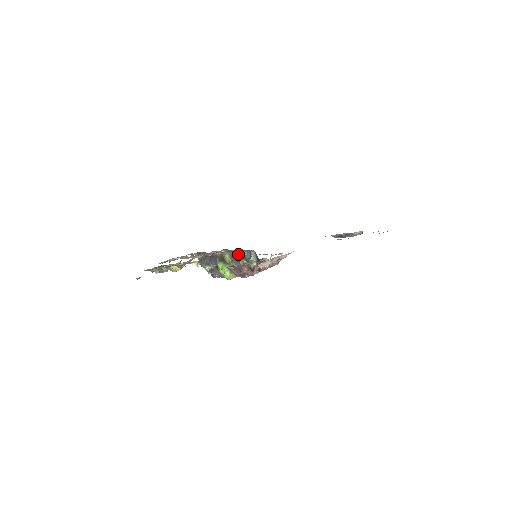
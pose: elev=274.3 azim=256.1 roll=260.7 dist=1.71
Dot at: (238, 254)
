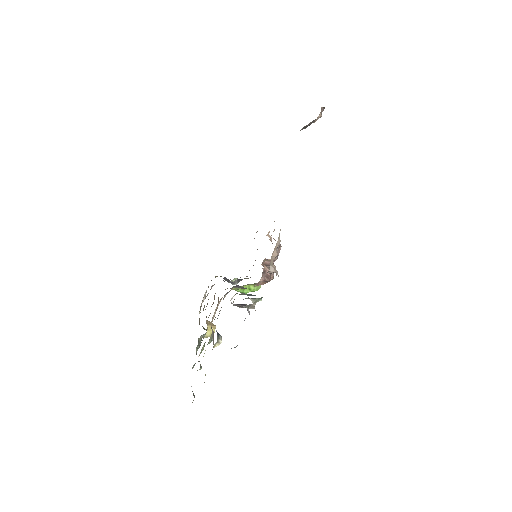
Dot at: occluded
